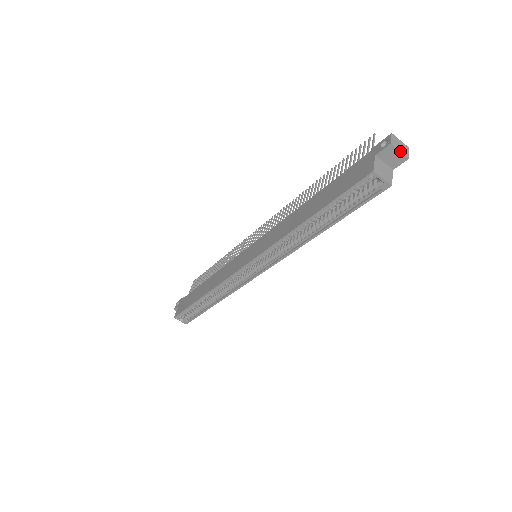
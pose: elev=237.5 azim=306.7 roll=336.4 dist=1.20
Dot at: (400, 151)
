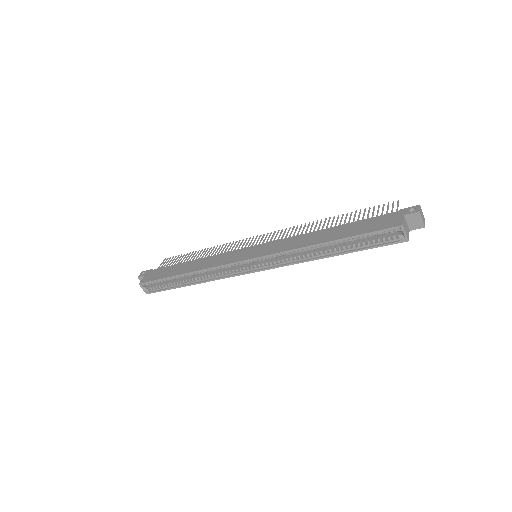
Dot at: (422, 219)
